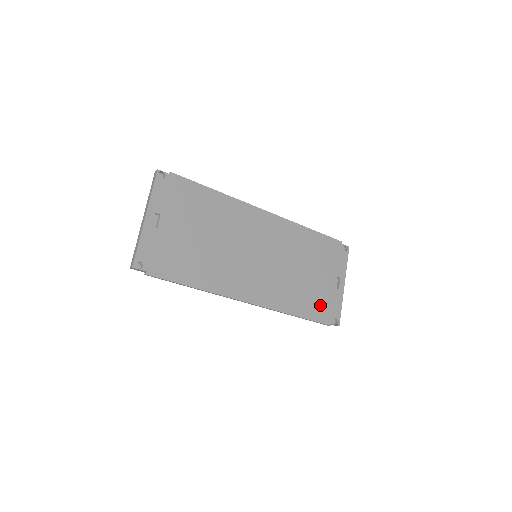
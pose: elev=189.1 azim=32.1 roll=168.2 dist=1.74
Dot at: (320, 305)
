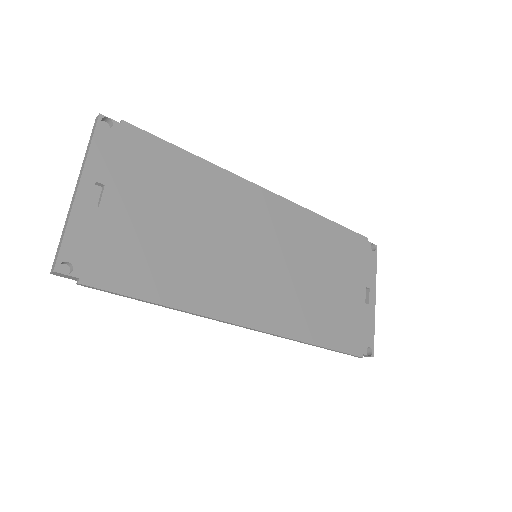
Dot at: (347, 328)
